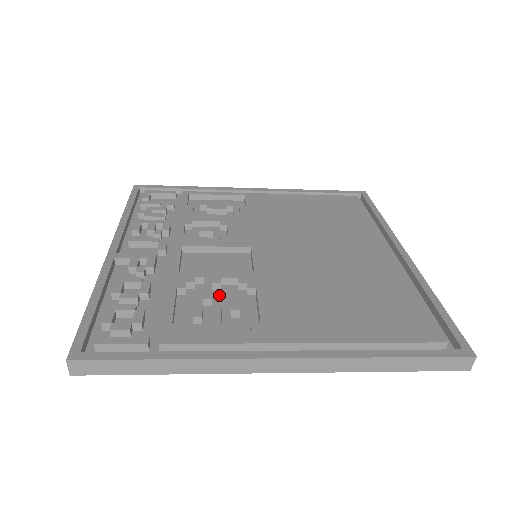
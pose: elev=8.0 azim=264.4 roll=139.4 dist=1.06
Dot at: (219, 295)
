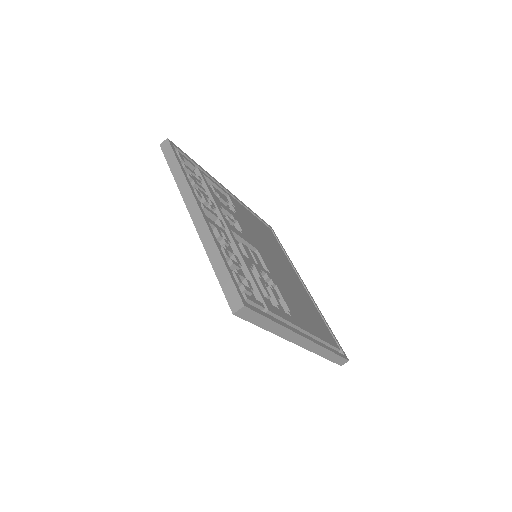
Dot at: occluded
